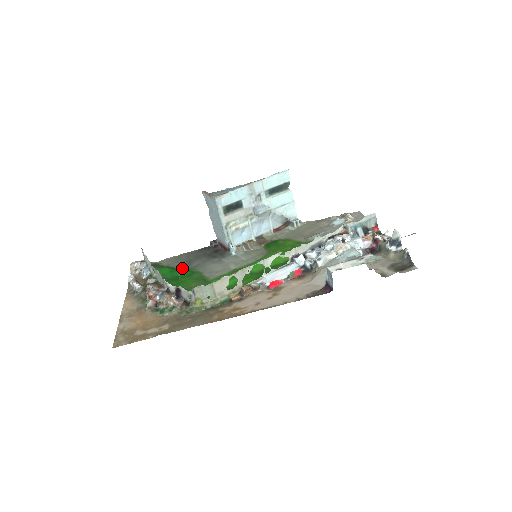
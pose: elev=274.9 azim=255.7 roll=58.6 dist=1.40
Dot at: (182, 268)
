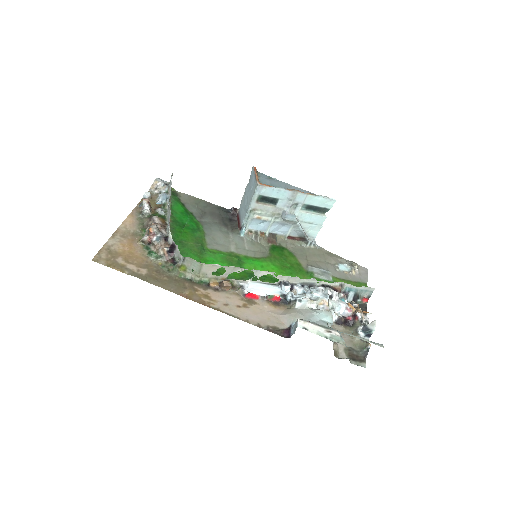
Dot at: (193, 216)
